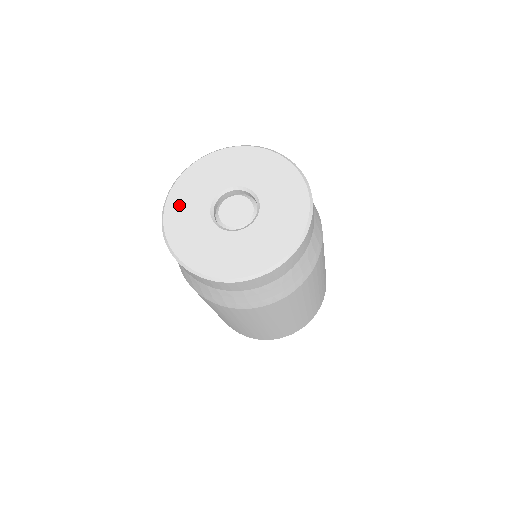
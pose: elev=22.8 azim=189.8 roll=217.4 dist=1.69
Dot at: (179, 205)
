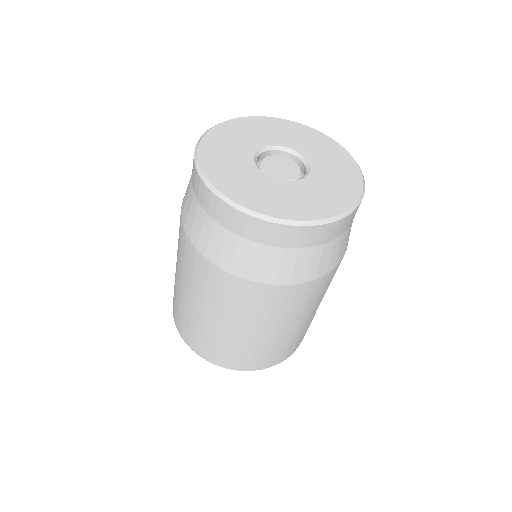
Dot at: (224, 136)
